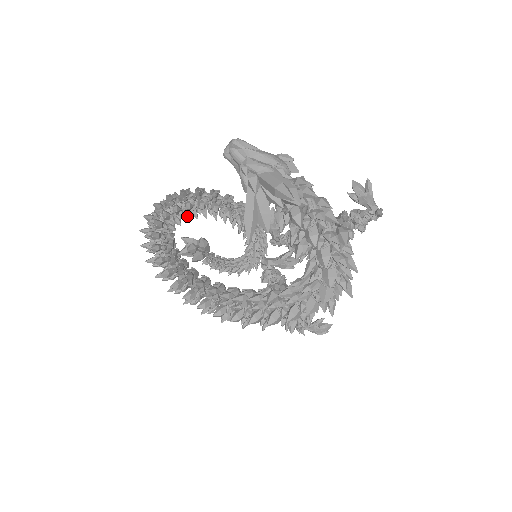
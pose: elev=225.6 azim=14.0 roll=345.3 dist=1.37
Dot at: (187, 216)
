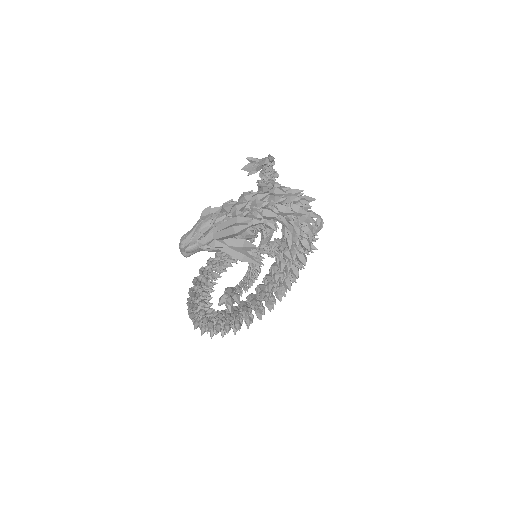
Dot at: (209, 297)
